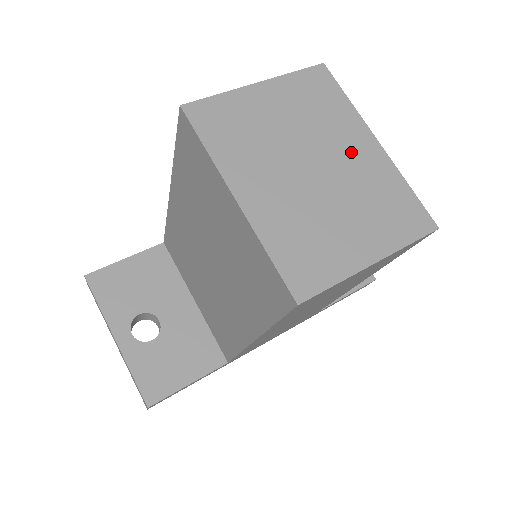
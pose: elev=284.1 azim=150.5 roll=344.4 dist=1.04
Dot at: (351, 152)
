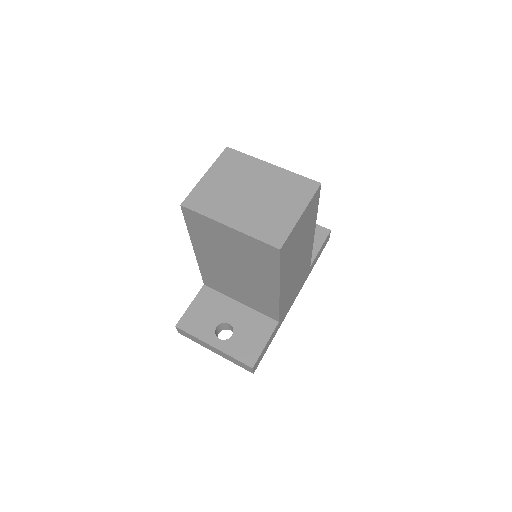
Dot at: (263, 177)
